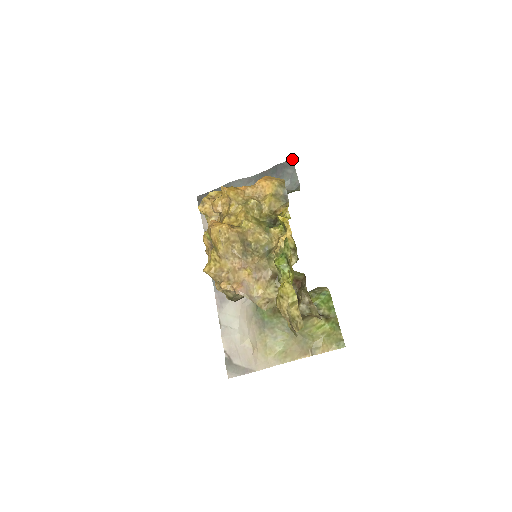
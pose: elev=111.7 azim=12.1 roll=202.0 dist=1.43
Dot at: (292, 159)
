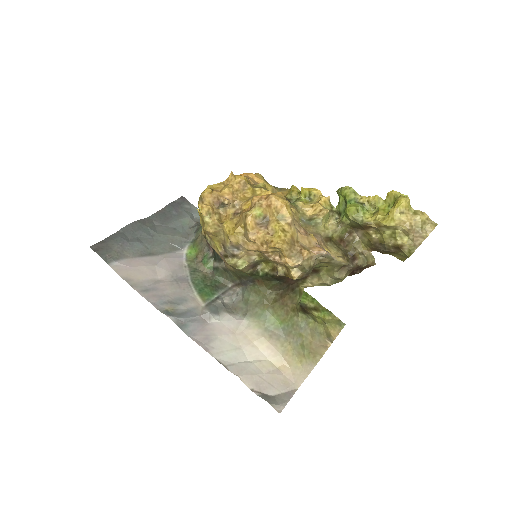
Dot at: occluded
